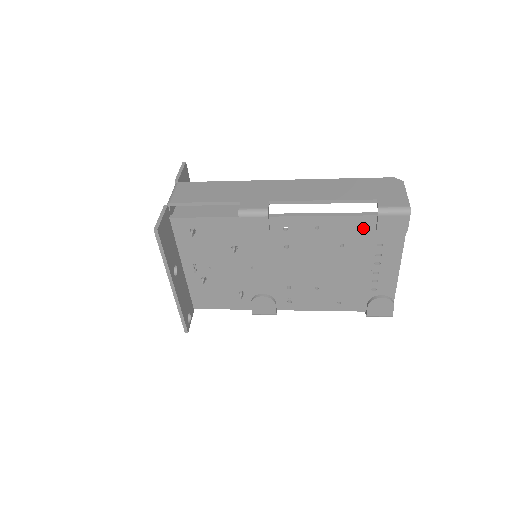
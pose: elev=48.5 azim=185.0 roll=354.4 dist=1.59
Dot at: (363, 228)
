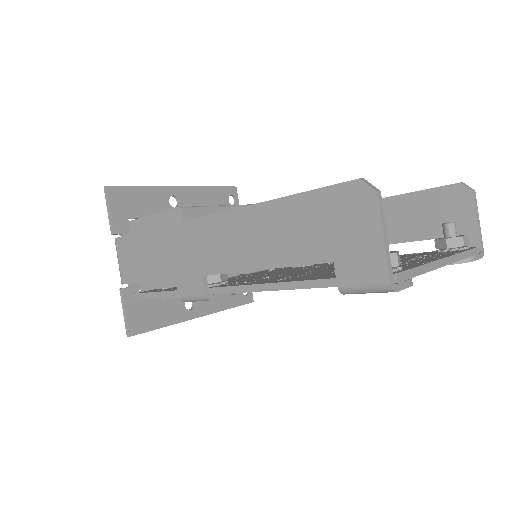
Dot at: occluded
